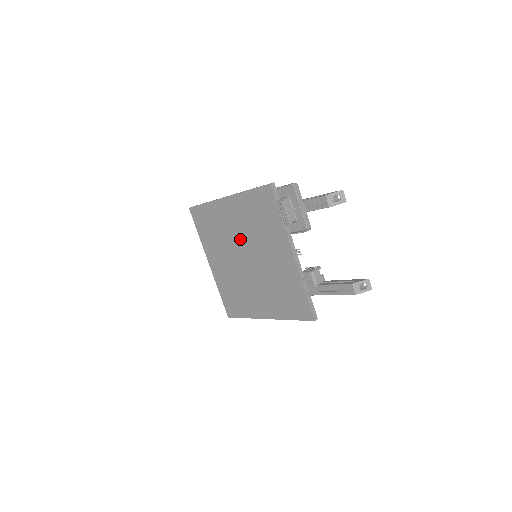
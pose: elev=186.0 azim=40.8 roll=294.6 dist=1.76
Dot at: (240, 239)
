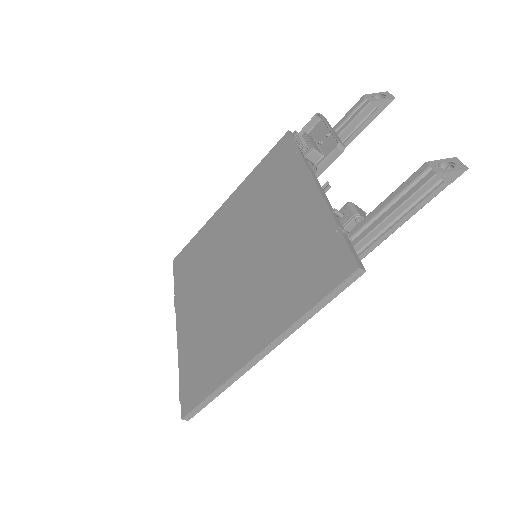
Dot at: (235, 238)
